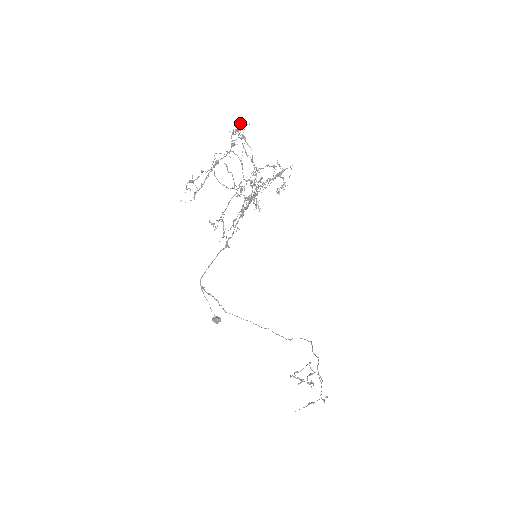
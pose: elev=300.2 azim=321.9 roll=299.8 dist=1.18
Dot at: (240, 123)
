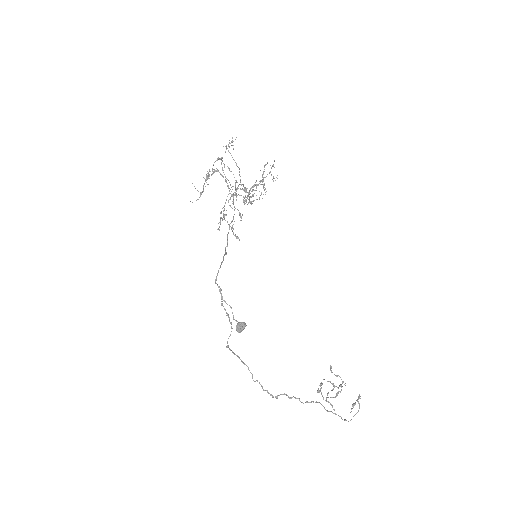
Dot at: (232, 138)
